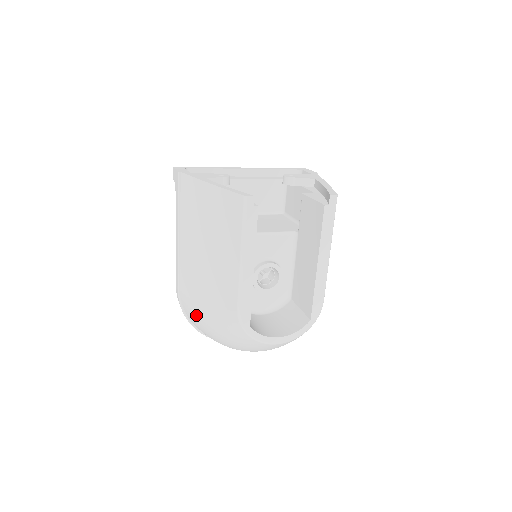
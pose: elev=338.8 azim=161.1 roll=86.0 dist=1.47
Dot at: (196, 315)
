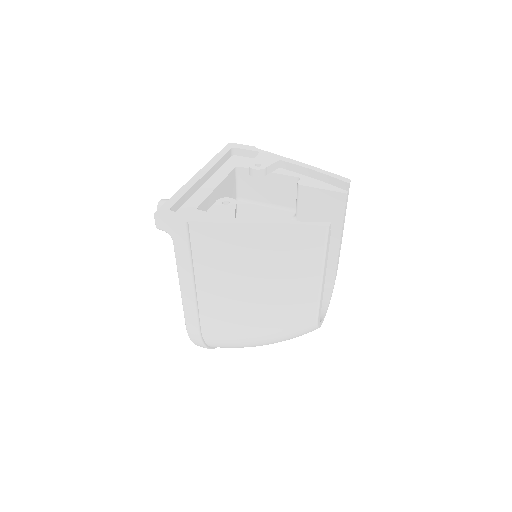
Dot at: (237, 341)
